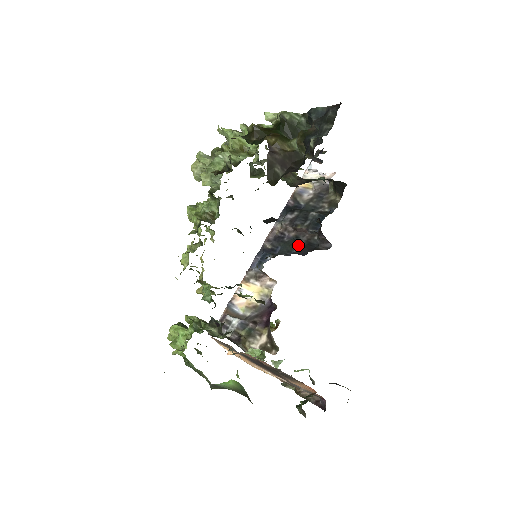
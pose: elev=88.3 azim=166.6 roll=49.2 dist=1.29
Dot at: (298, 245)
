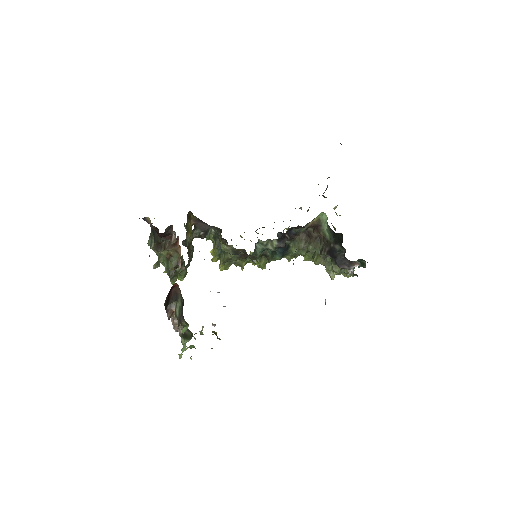
Dot at: occluded
